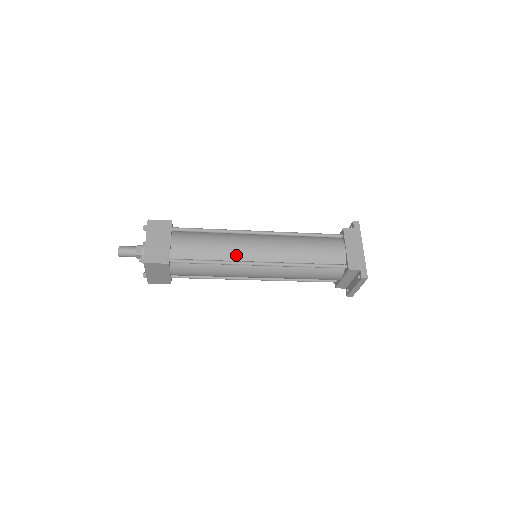
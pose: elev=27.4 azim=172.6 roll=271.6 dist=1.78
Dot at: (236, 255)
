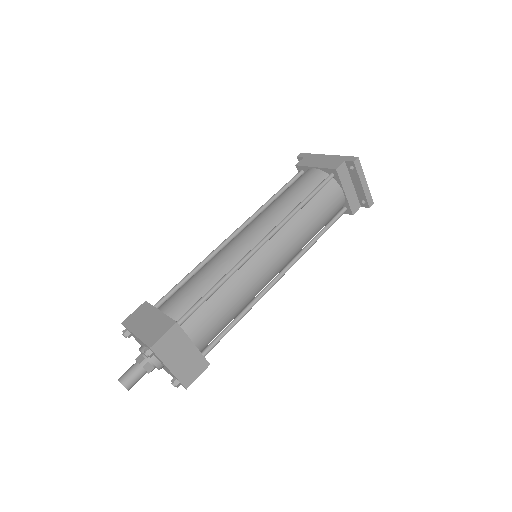
Dot at: (233, 259)
